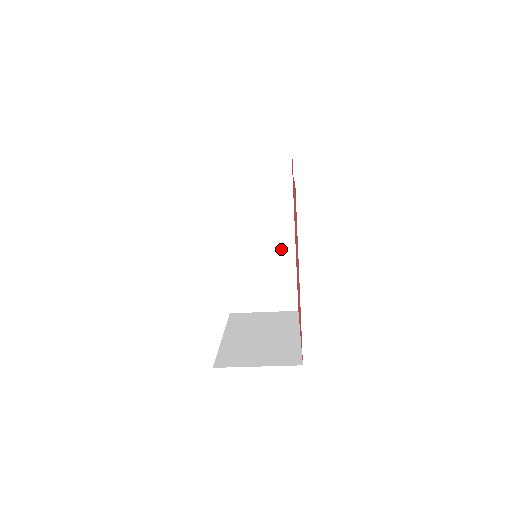
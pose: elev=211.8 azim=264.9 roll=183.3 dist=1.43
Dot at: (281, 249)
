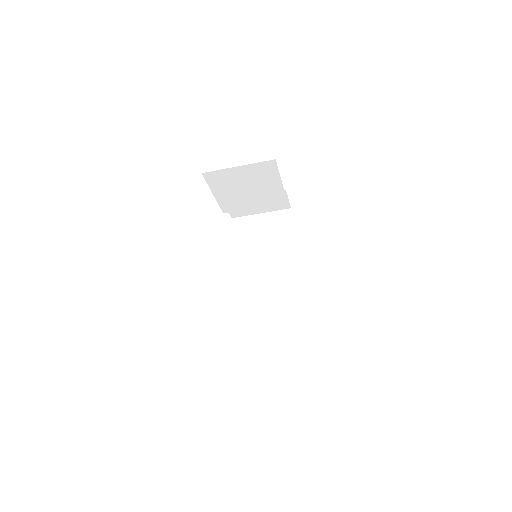
Dot at: (286, 281)
